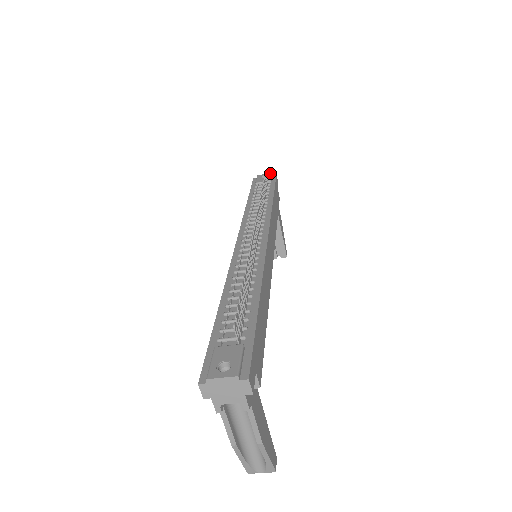
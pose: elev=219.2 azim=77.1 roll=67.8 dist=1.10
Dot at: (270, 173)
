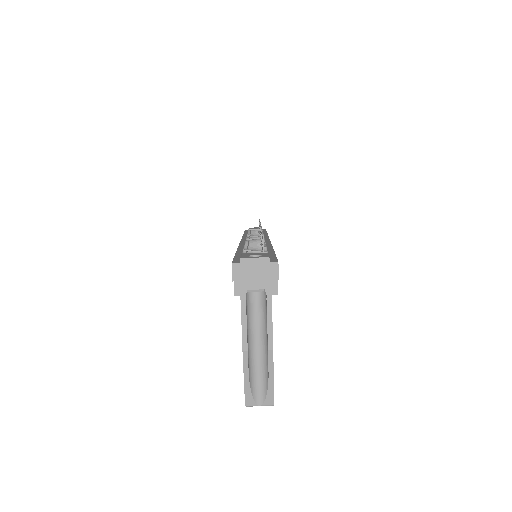
Dot at: occluded
